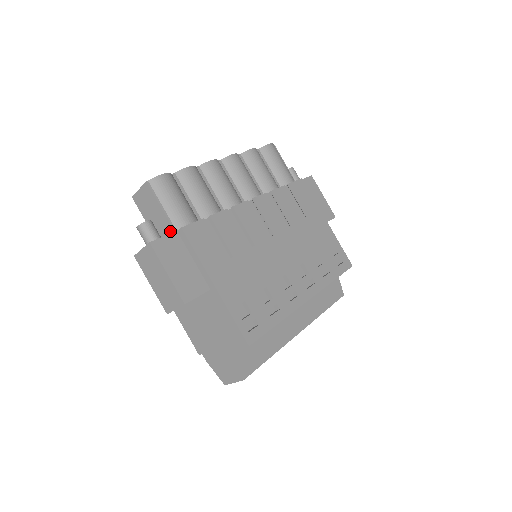
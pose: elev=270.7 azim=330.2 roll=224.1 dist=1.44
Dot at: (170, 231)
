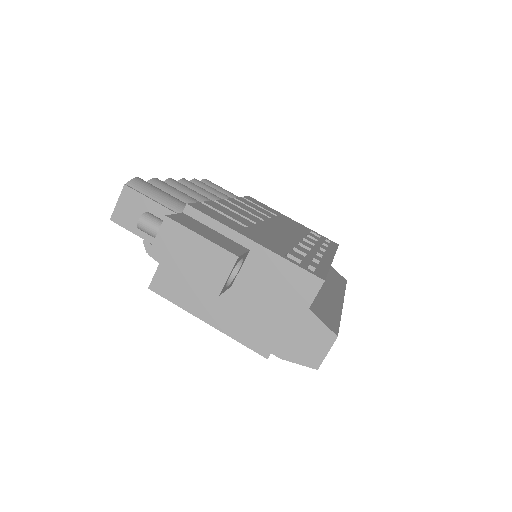
Dot at: occluded
